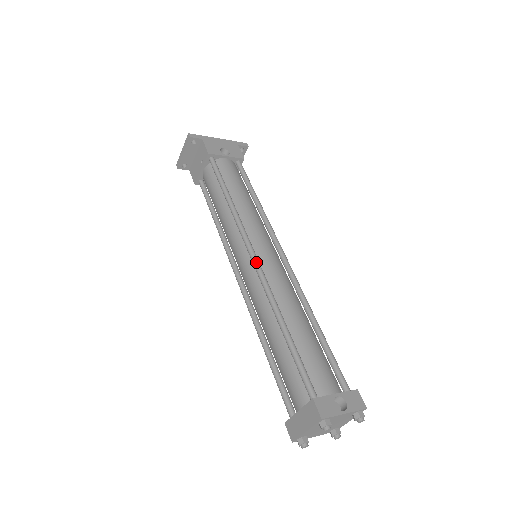
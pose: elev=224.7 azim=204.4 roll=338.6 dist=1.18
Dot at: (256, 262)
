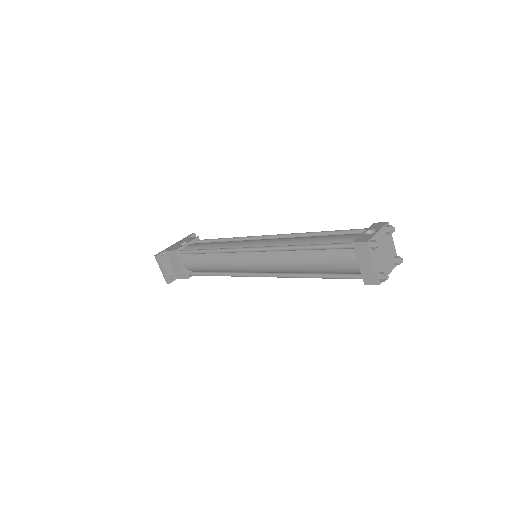
Dot at: (255, 248)
